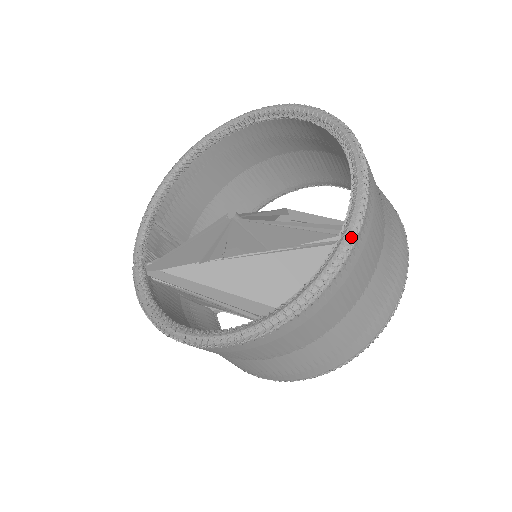
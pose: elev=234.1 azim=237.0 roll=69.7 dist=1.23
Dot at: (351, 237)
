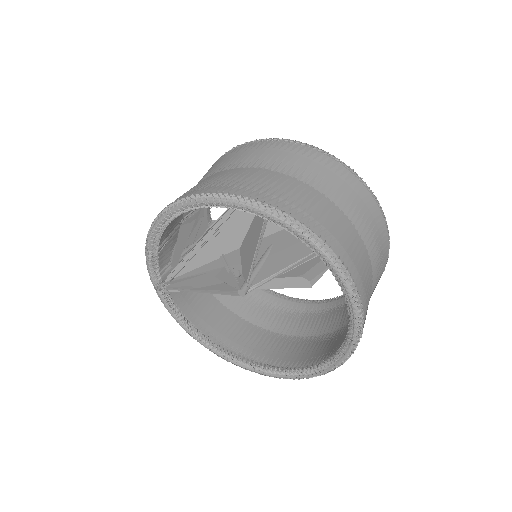
Dot at: occluded
